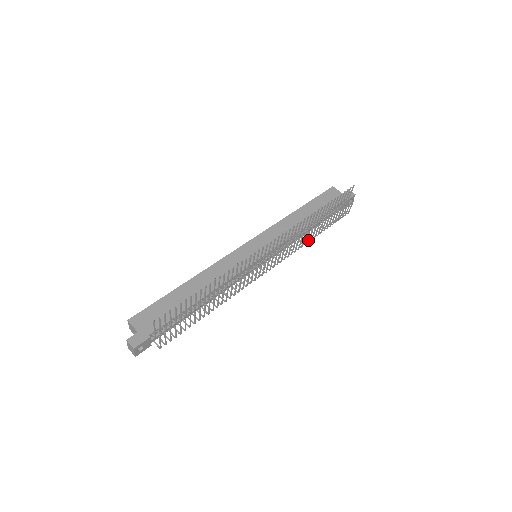
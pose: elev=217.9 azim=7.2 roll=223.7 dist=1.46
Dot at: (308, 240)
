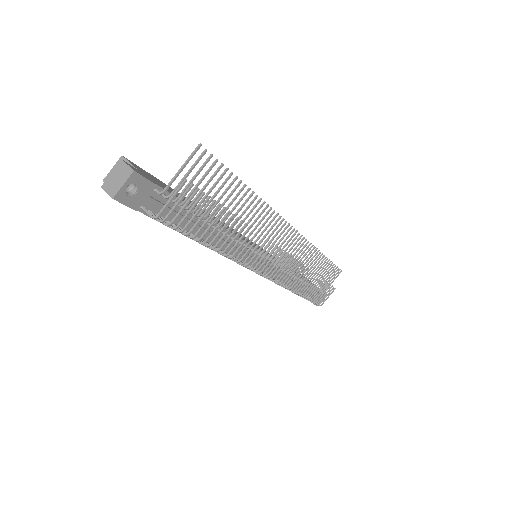
Dot at: (298, 289)
